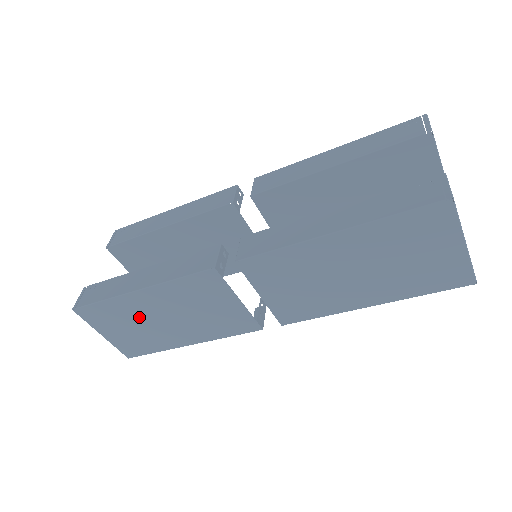
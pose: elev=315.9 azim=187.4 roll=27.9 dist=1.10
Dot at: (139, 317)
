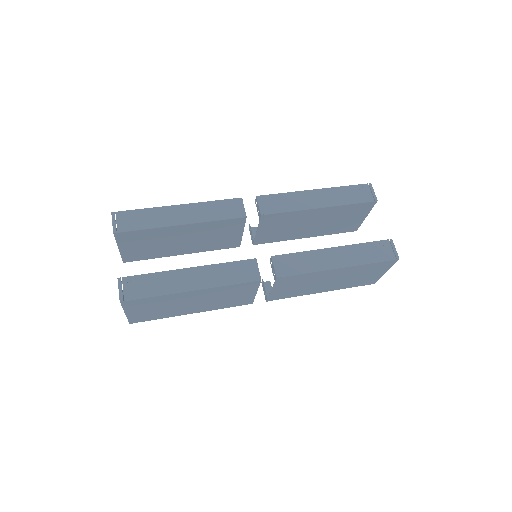
Dot at: (174, 303)
